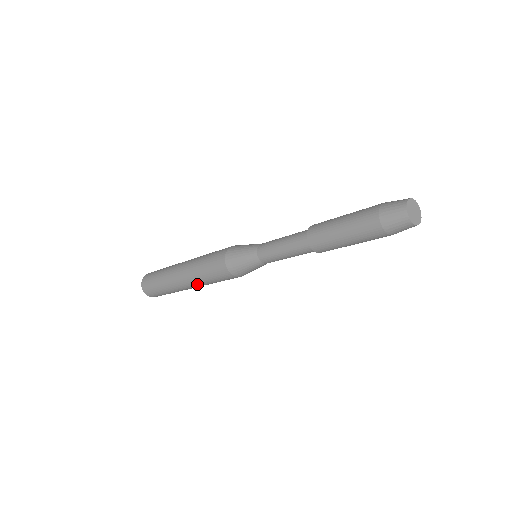
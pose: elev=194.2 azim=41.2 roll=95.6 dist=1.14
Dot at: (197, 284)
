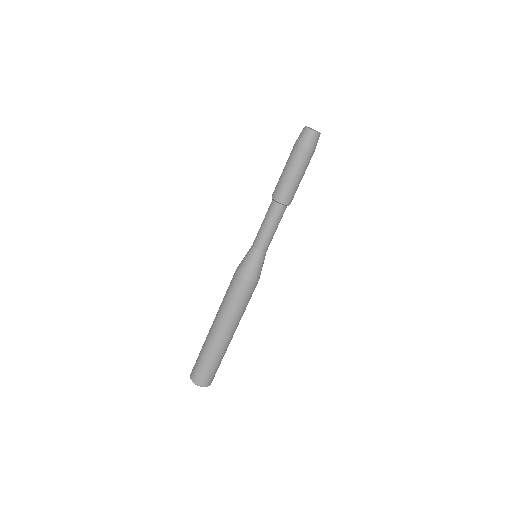
Dot at: (228, 322)
